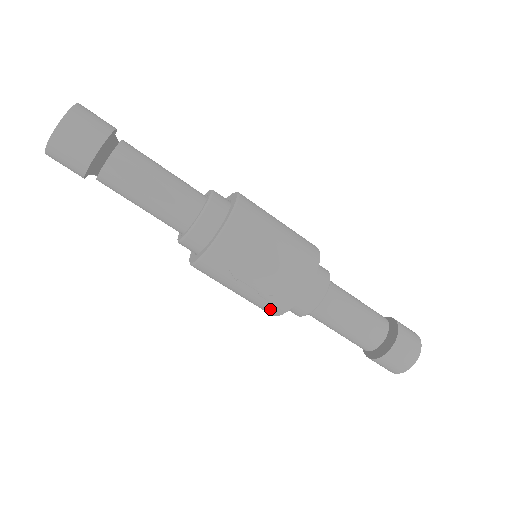
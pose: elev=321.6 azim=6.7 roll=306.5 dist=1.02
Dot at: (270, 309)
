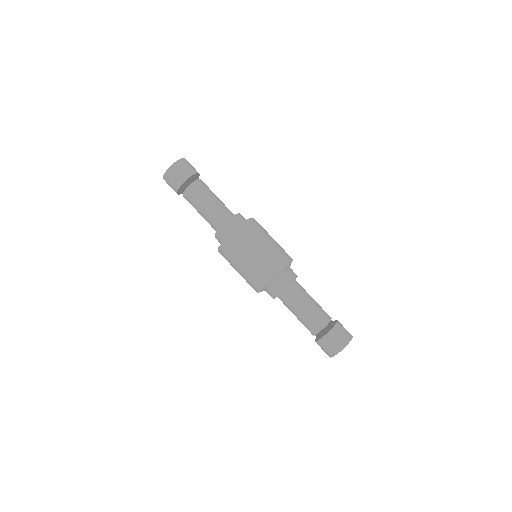
Dot at: occluded
